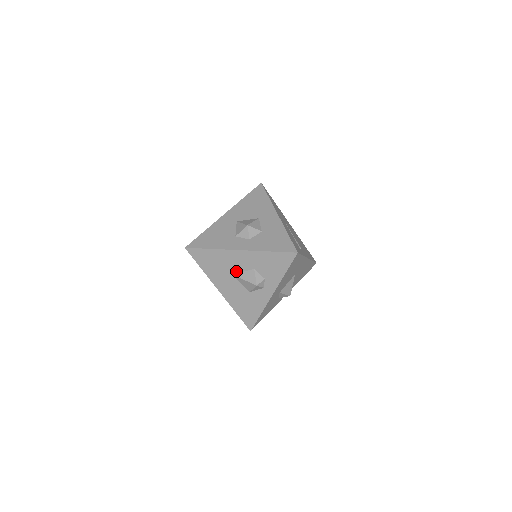
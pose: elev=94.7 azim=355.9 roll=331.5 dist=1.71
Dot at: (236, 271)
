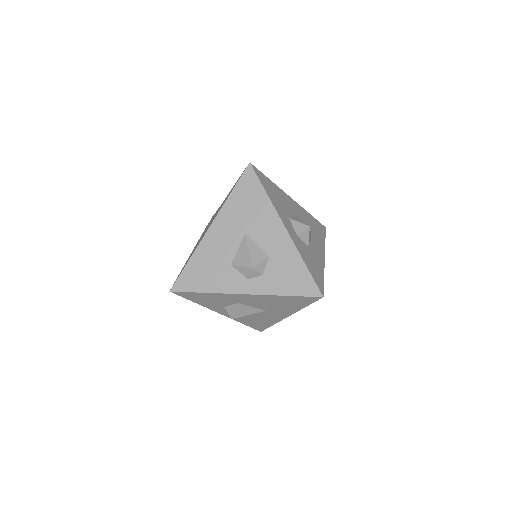
Dot at: (253, 236)
